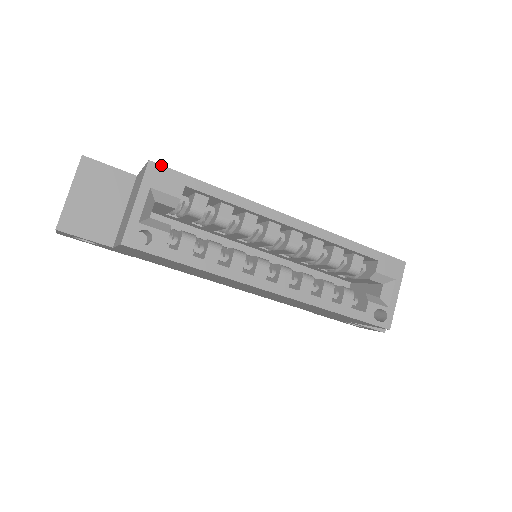
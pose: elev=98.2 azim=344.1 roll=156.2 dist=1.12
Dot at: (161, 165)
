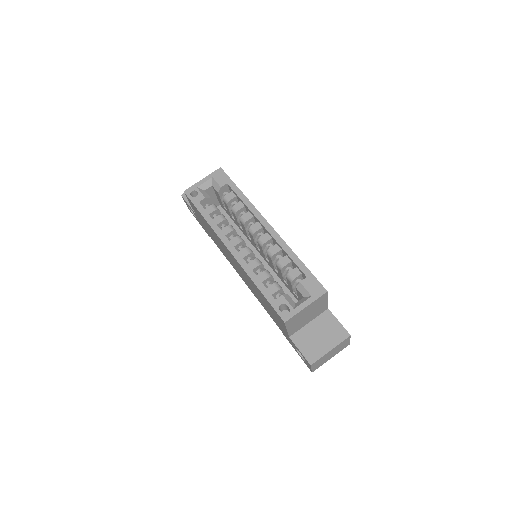
Dot at: occluded
